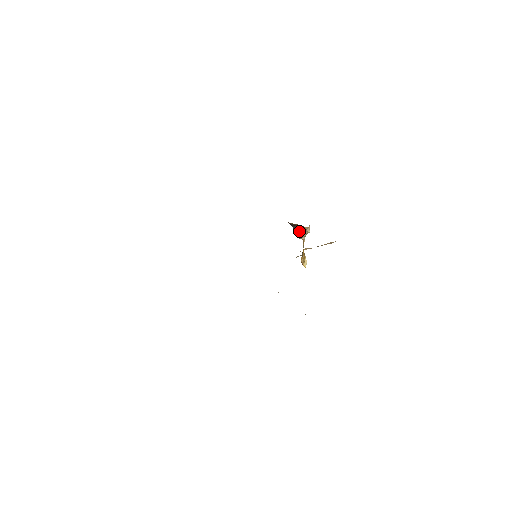
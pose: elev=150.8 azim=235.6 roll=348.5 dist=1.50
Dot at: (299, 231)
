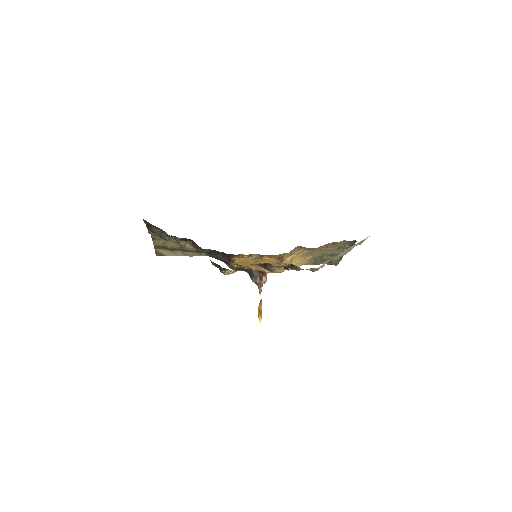
Dot at: (261, 277)
